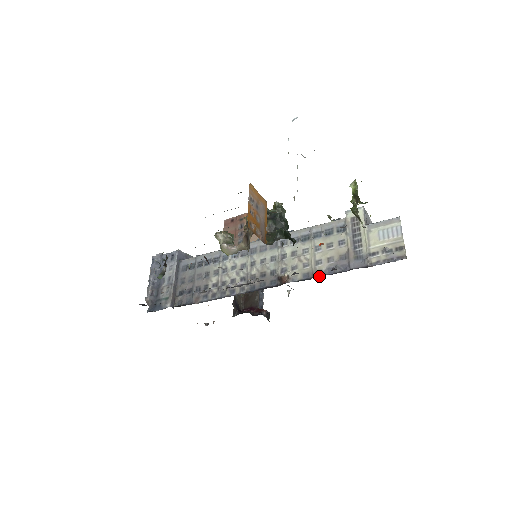
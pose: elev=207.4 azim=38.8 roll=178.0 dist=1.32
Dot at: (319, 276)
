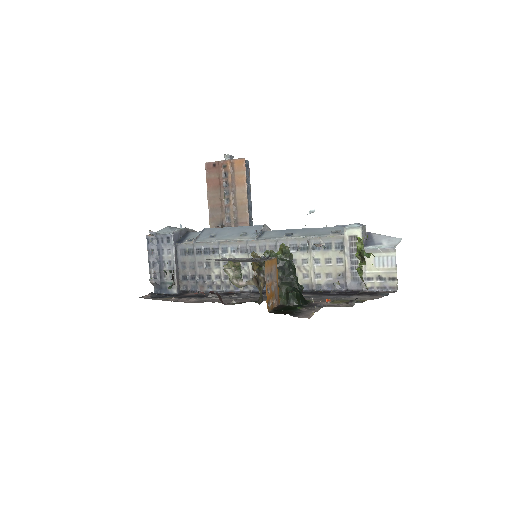
Dot at: (318, 290)
